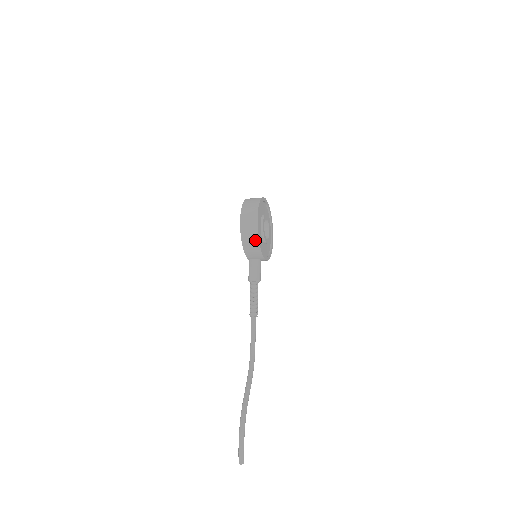
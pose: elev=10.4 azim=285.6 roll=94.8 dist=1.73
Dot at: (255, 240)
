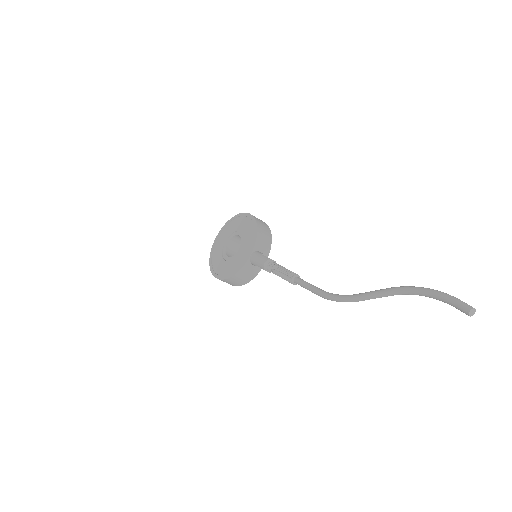
Dot at: (268, 231)
